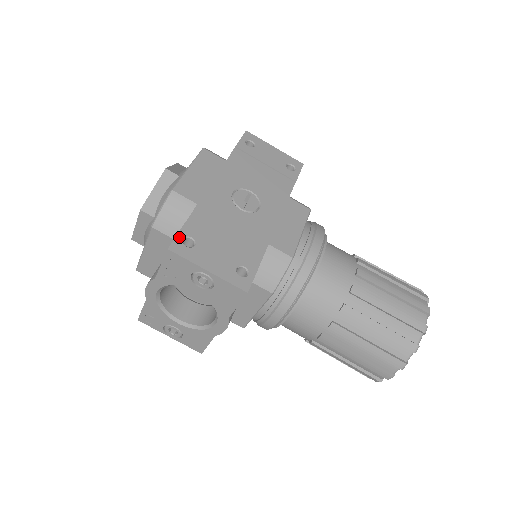
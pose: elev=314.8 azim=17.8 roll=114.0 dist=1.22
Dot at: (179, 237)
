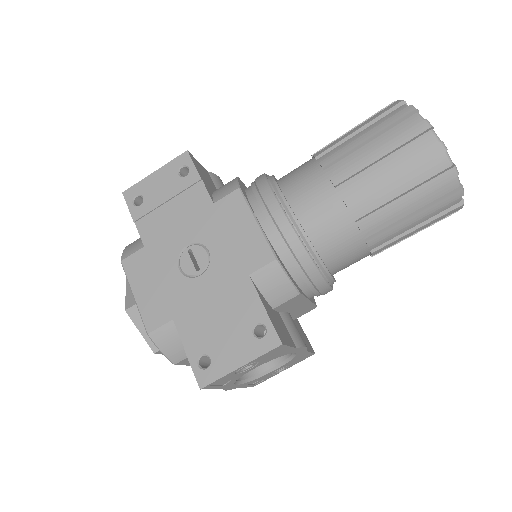
Dot at: (195, 368)
